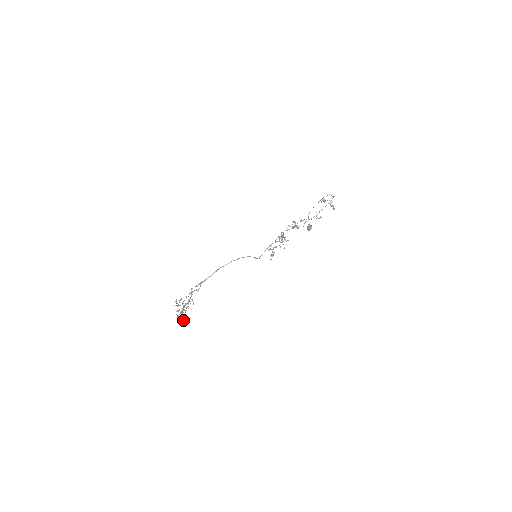
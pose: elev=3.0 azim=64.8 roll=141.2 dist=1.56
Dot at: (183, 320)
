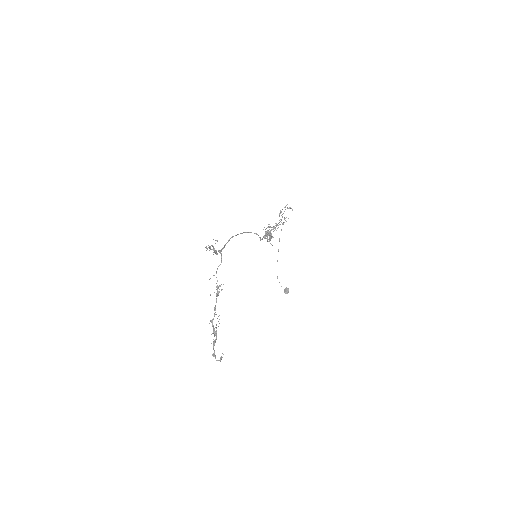
Dot at: (220, 359)
